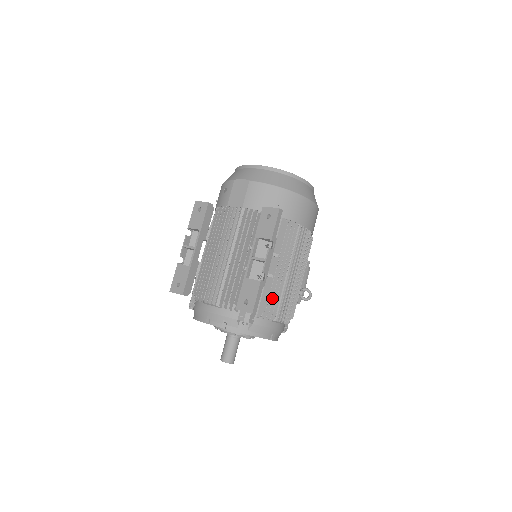
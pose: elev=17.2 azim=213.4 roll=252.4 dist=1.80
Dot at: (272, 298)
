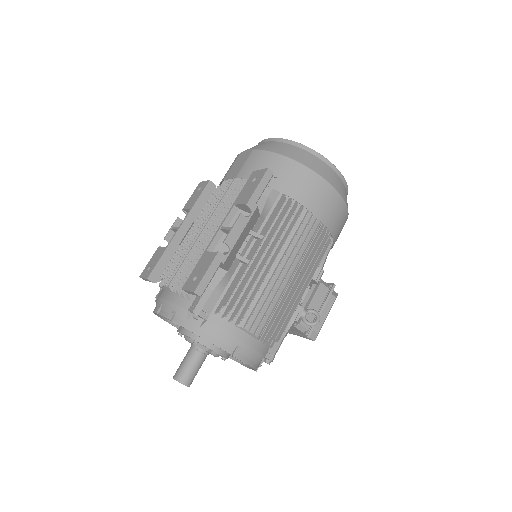
Dot at: (241, 291)
